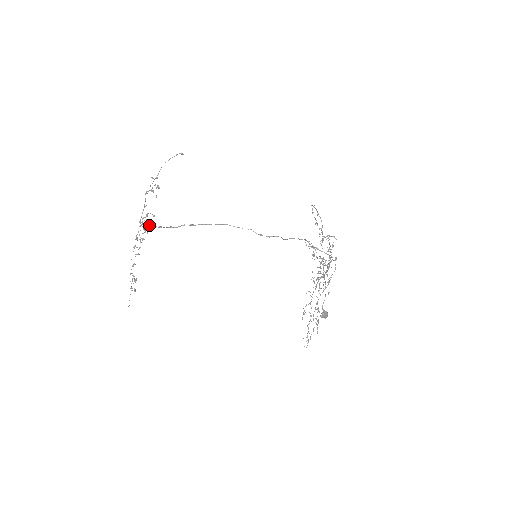
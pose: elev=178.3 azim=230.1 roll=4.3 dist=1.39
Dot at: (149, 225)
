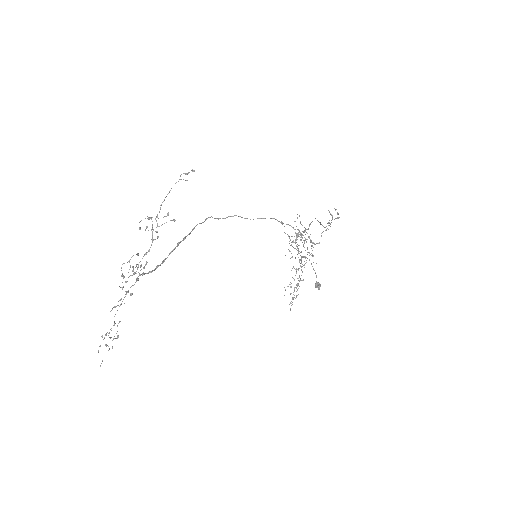
Dot at: (148, 272)
